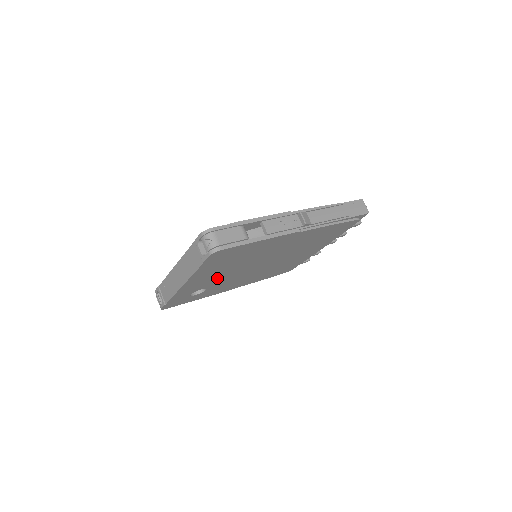
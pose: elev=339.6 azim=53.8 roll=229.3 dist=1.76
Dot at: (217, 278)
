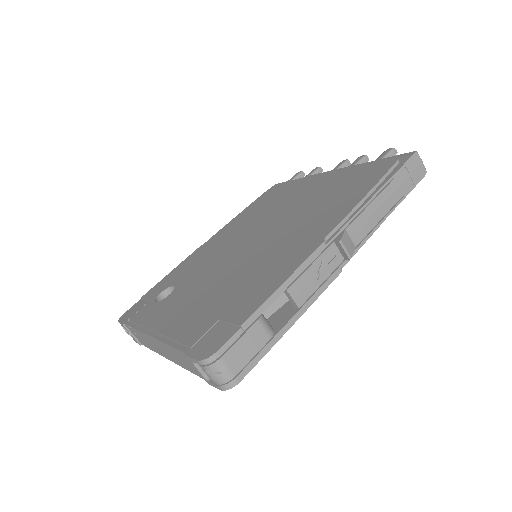
Dot at: occluded
